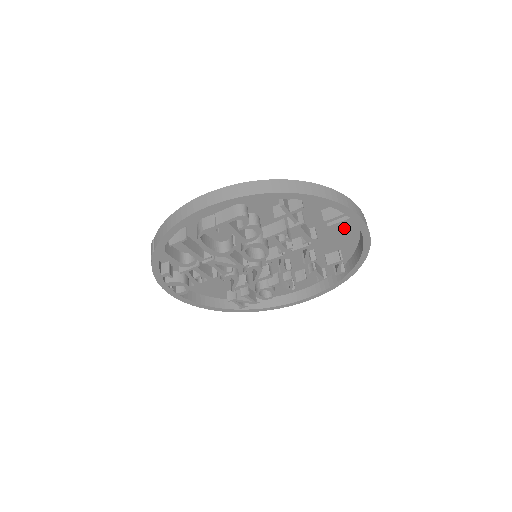
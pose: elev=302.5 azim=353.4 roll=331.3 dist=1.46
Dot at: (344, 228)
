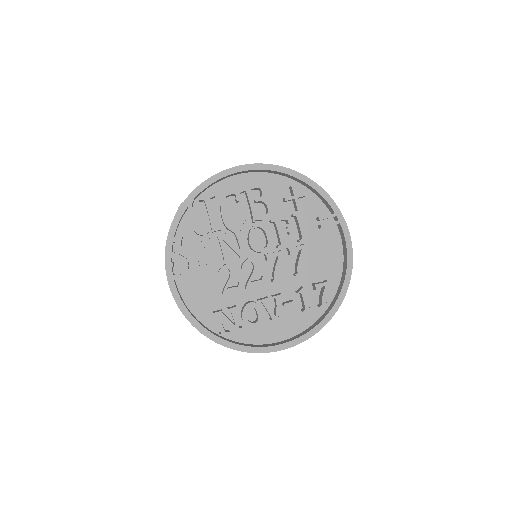
Dot at: (331, 249)
